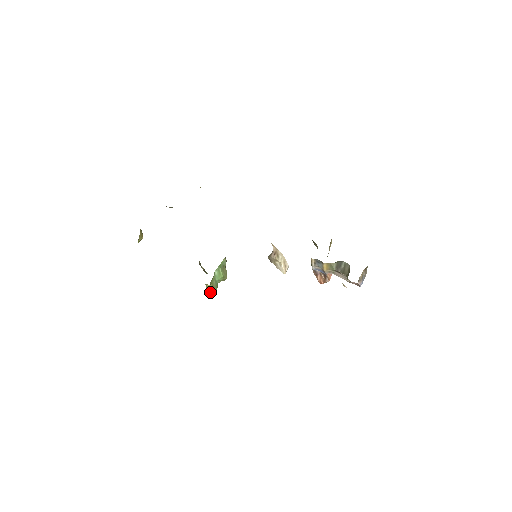
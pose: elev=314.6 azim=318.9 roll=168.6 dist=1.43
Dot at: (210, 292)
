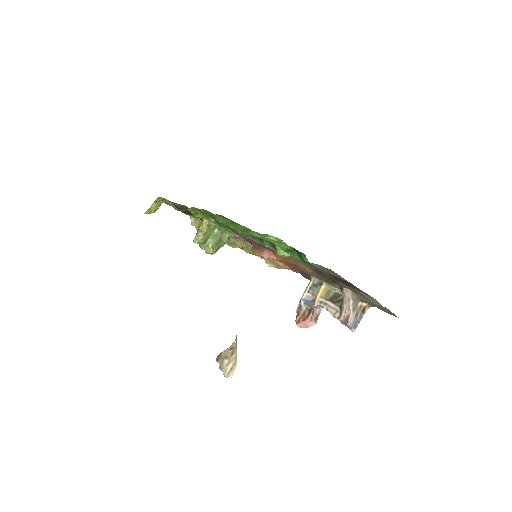
Dot at: (199, 234)
